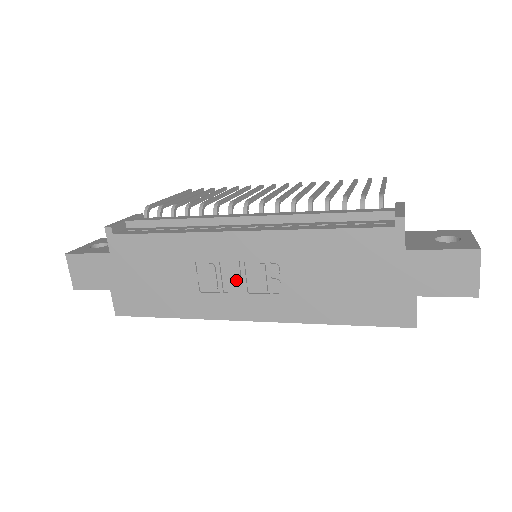
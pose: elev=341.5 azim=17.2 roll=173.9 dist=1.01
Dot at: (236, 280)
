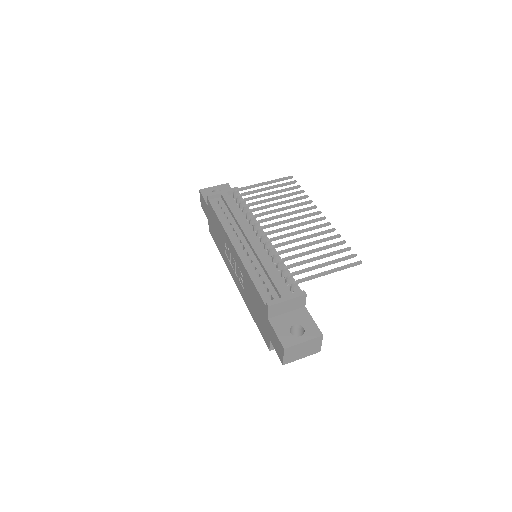
Dot at: (233, 263)
